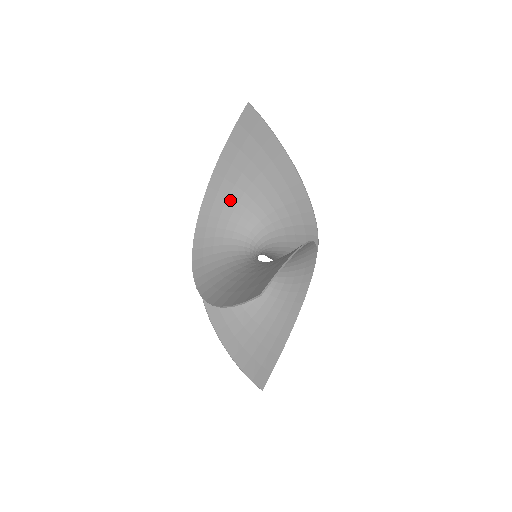
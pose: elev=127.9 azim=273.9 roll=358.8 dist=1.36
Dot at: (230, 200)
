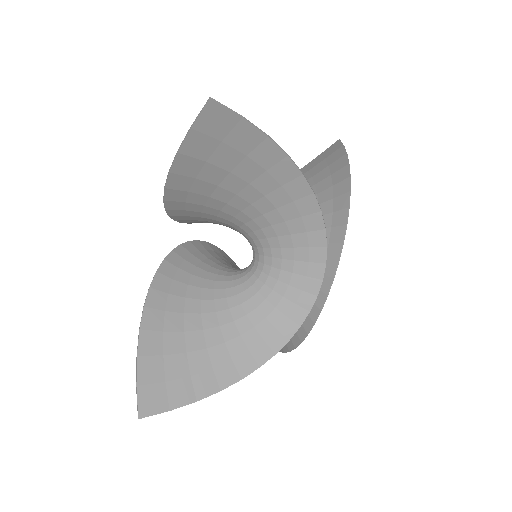
Dot at: occluded
